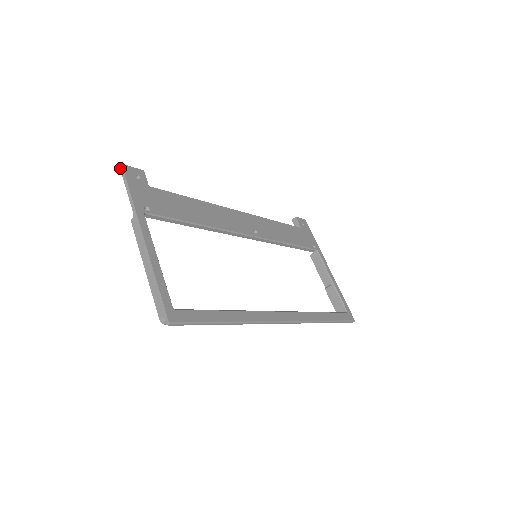
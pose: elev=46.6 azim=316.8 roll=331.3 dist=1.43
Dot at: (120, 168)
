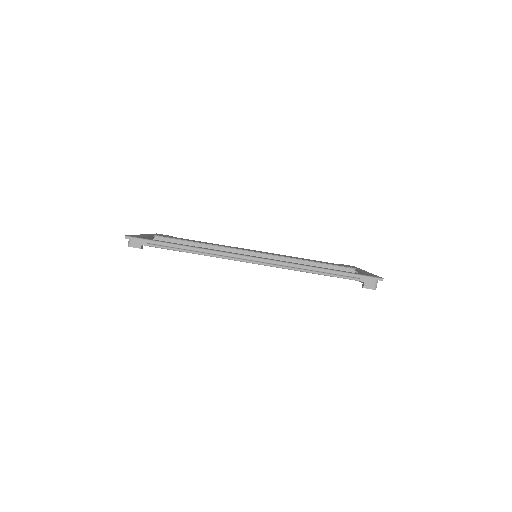
Dot at: occluded
